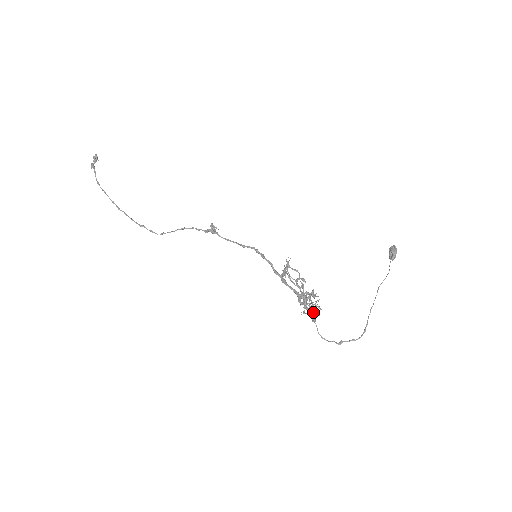
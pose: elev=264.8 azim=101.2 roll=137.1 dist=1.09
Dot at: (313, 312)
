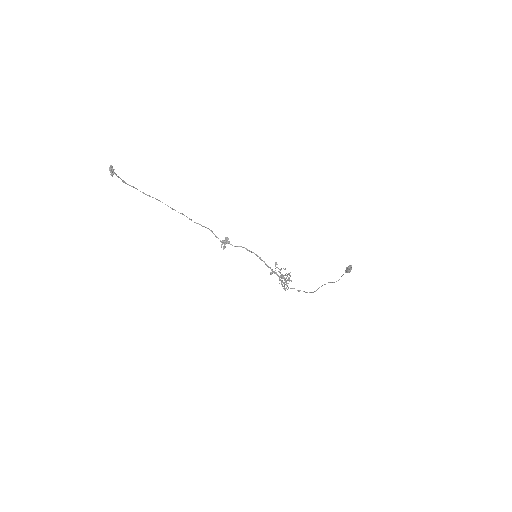
Dot at: occluded
